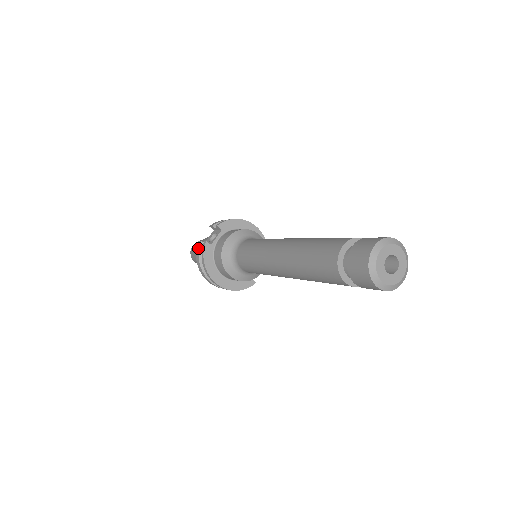
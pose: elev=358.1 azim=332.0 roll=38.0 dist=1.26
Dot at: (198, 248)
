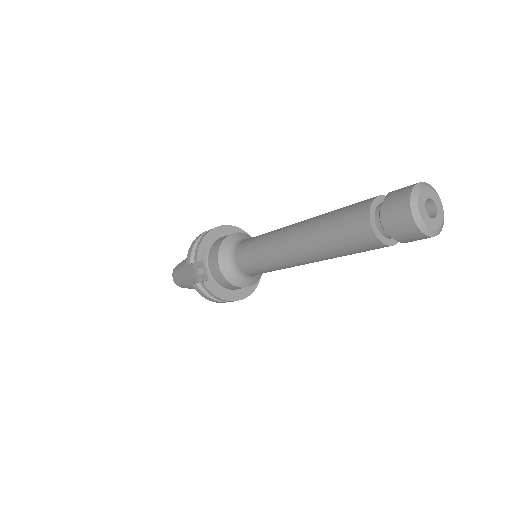
Dot at: (199, 291)
